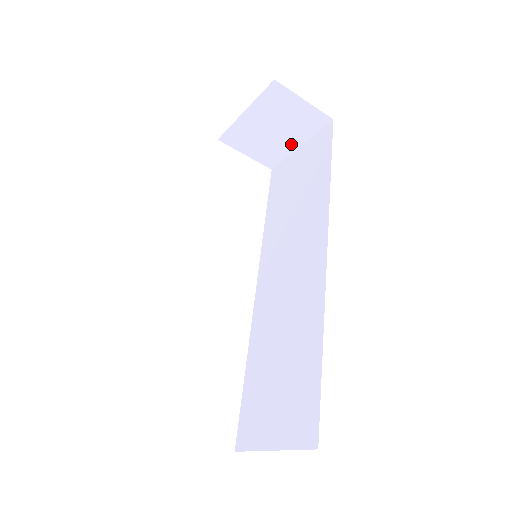
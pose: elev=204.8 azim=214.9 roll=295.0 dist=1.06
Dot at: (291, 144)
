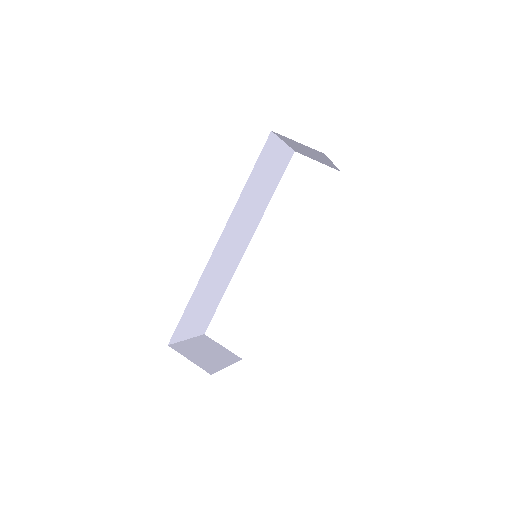
Dot at: (328, 161)
